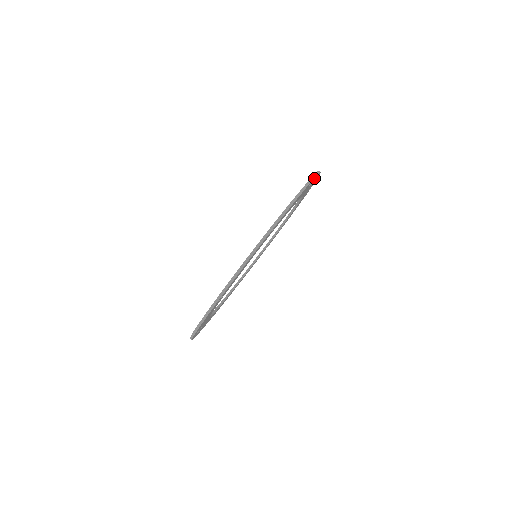
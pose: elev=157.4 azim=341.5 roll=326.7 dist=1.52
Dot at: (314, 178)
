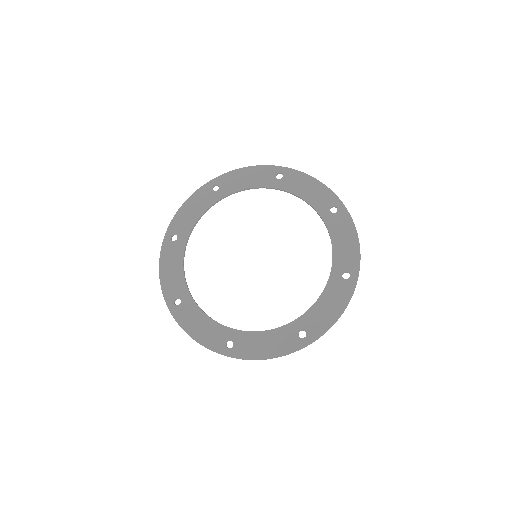
Dot at: (346, 211)
